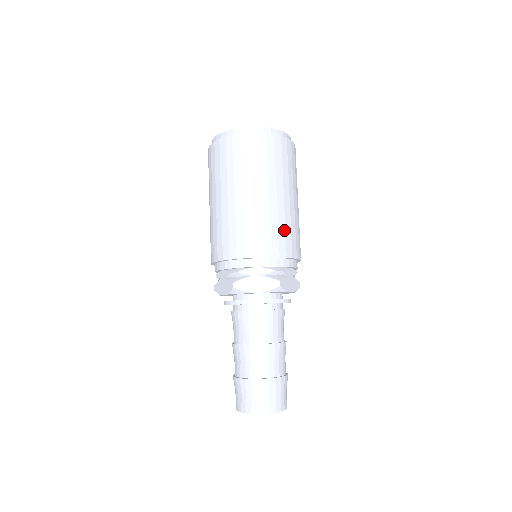
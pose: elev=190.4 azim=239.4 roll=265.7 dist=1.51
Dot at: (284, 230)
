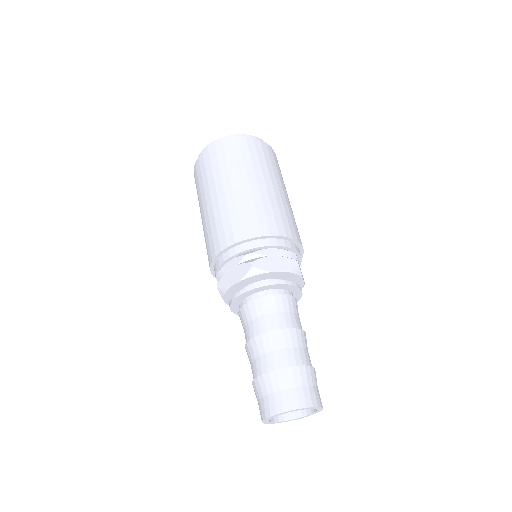
Dot at: (290, 218)
